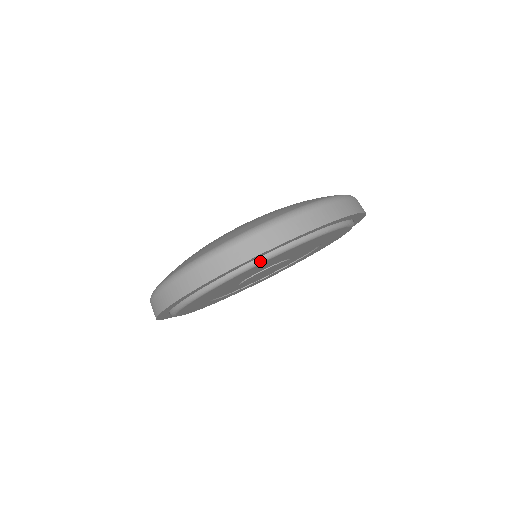
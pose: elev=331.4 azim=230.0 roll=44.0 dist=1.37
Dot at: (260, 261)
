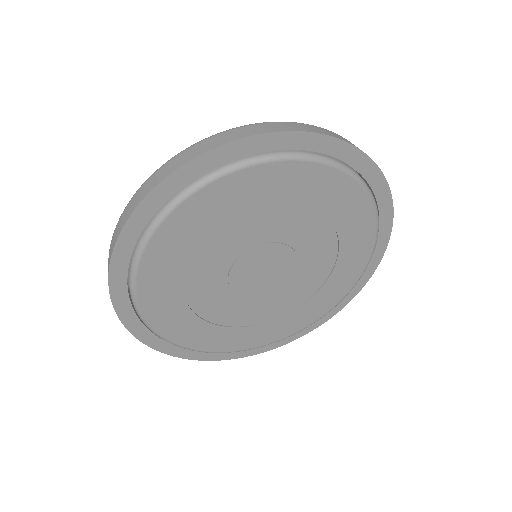
Dot at: (223, 170)
